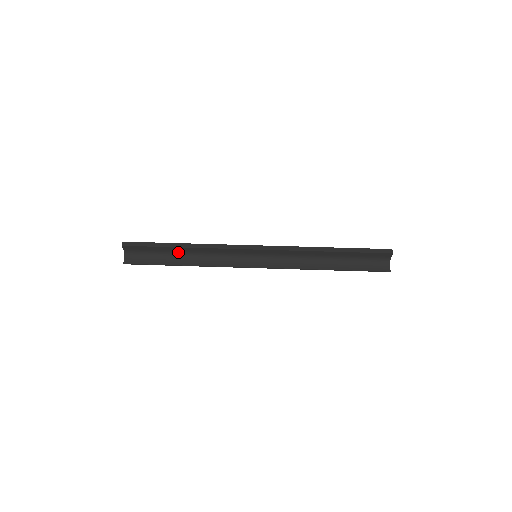
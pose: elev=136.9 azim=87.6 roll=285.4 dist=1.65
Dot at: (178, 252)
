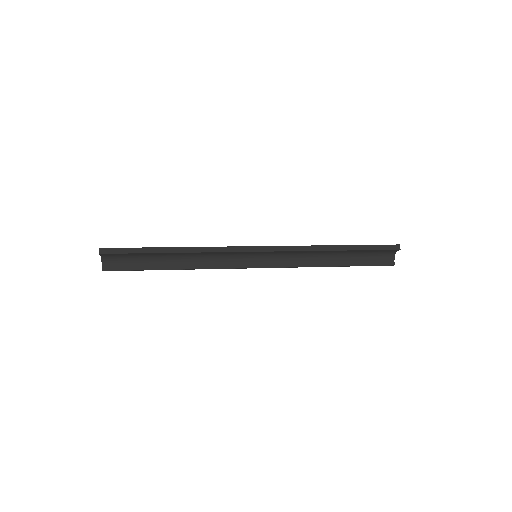
Dot at: (167, 255)
